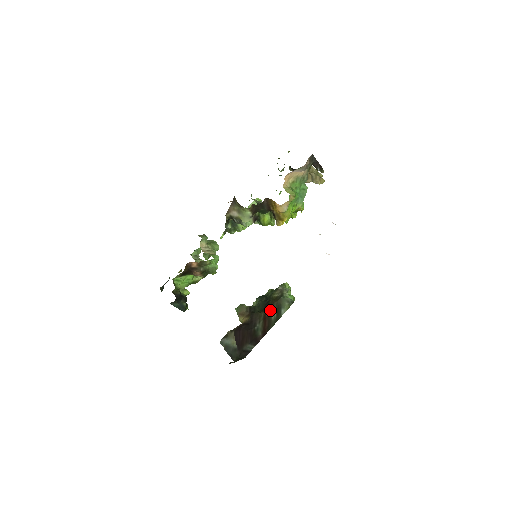
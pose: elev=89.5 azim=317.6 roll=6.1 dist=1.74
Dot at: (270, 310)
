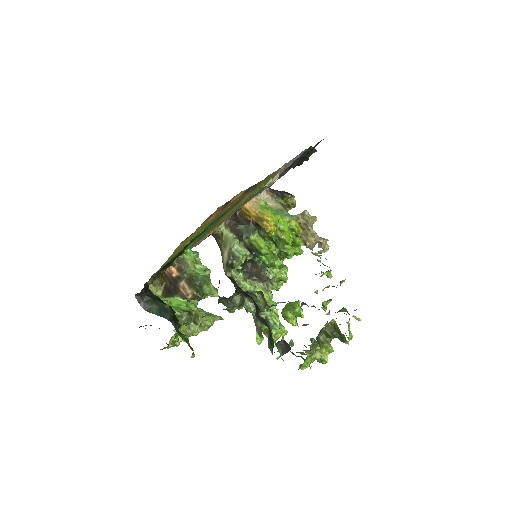
Dot at: occluded
